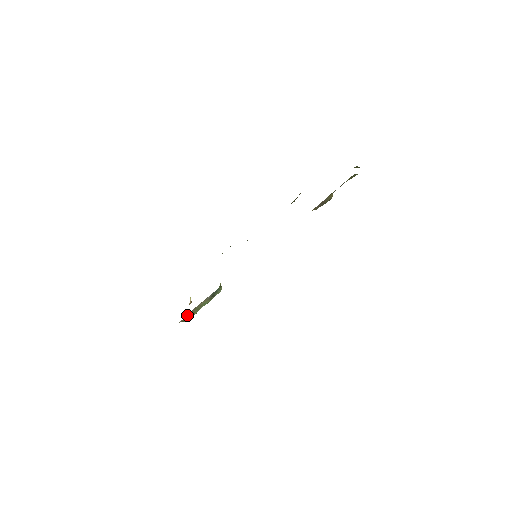
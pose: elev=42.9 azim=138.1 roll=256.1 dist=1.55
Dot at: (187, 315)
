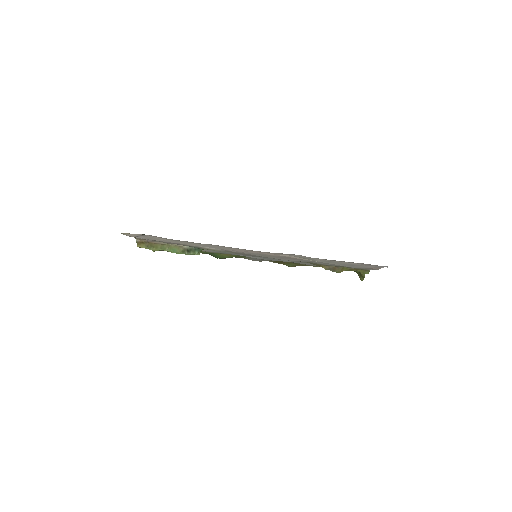
Dot at: (150, 242)
